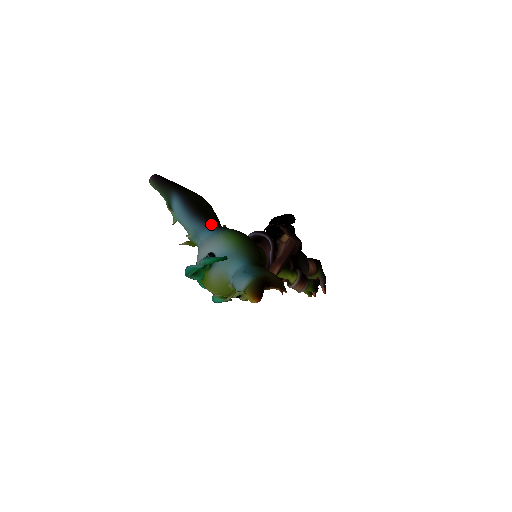
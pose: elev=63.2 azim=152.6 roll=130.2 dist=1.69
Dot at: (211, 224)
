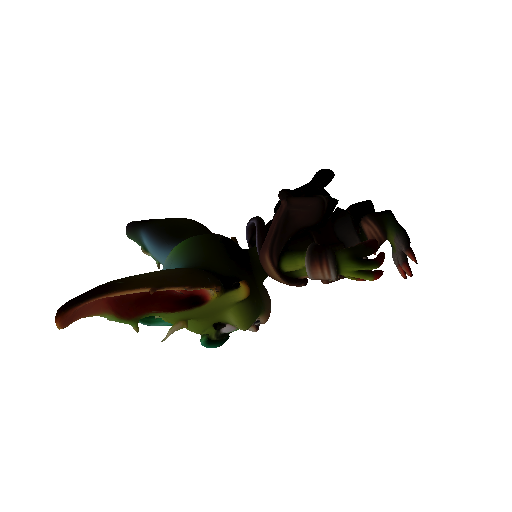
Dot at: occluded
